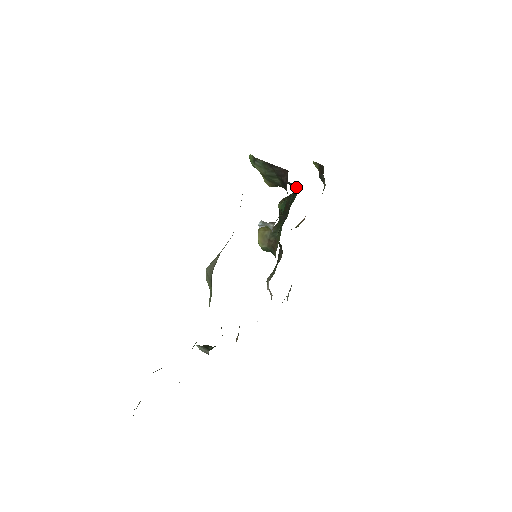
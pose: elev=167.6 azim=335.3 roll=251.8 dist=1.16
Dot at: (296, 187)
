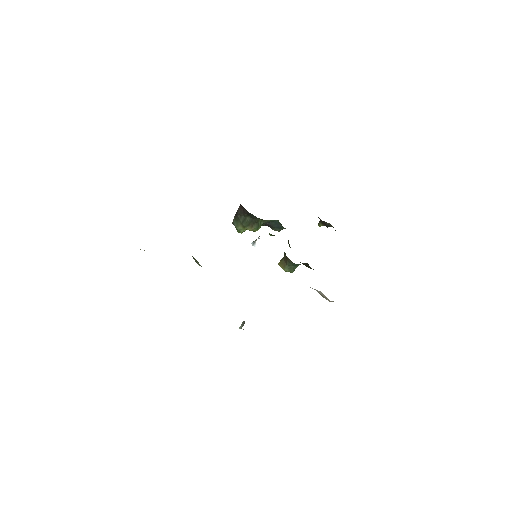
Dot at: (278, 222)
